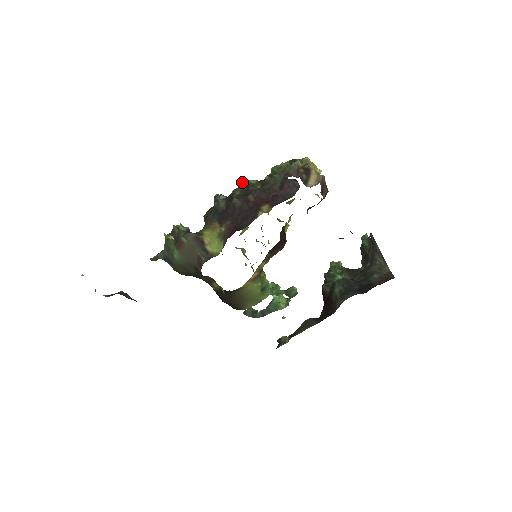
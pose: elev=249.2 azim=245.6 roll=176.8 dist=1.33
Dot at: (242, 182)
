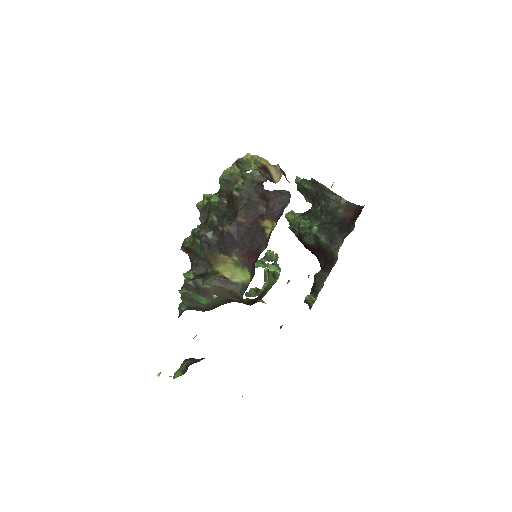
Dot at: (198, 203)
